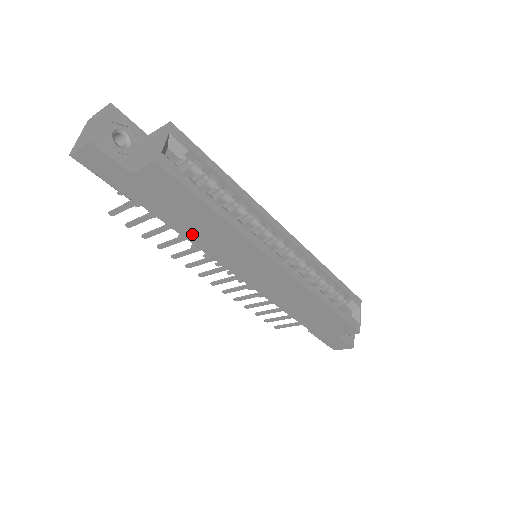
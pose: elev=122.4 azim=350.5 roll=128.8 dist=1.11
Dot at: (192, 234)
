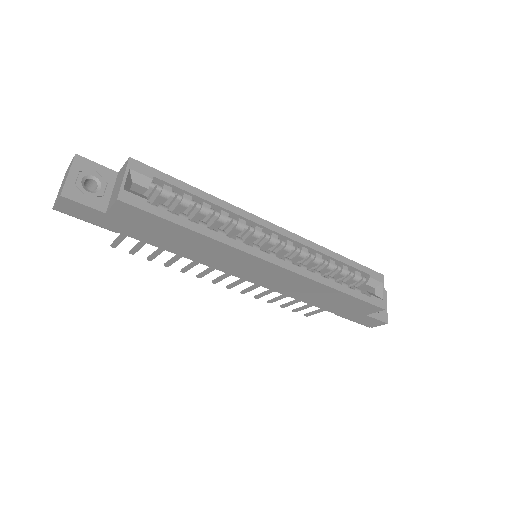
Dot at: (183, 251)
